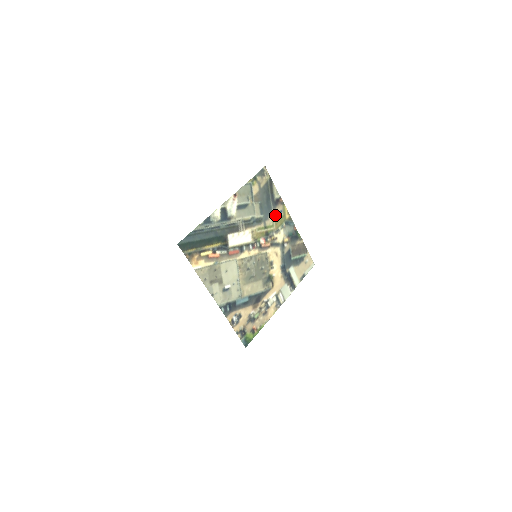
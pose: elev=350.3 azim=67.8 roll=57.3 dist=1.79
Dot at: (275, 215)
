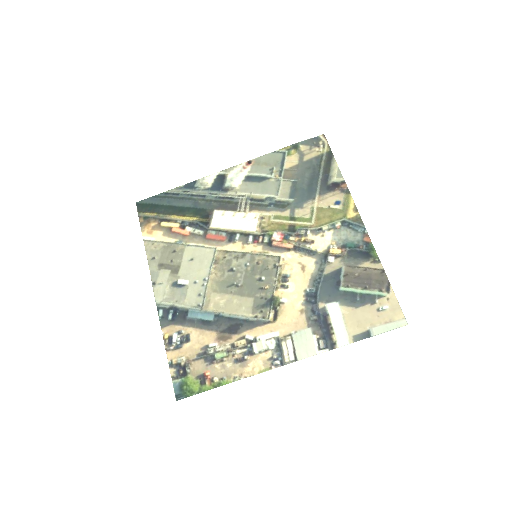
Dot at: (321, 205)
